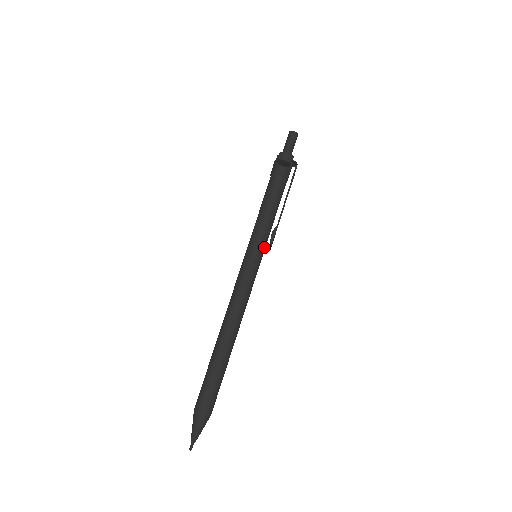
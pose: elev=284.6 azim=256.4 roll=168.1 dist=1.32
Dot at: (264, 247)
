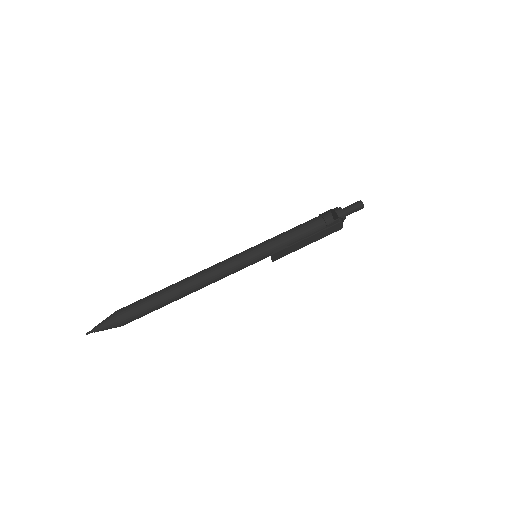
Dot at: (266, 253)
